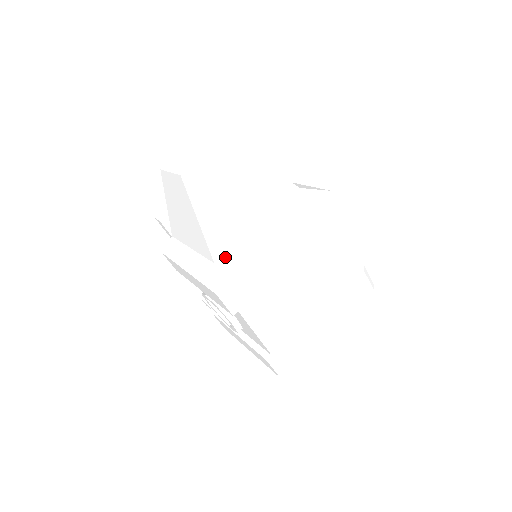
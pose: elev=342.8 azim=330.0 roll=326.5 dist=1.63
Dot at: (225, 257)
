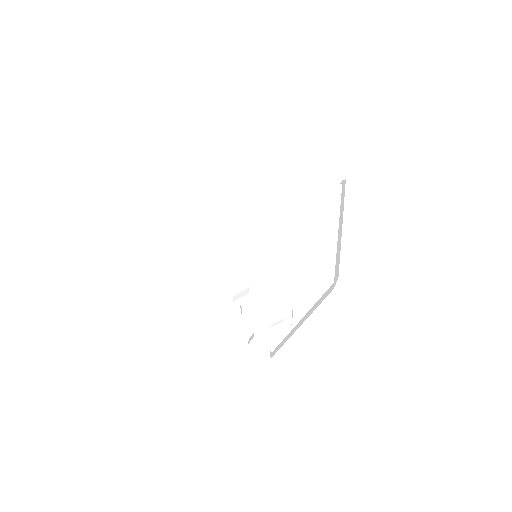
Dot at: (206, 218)
